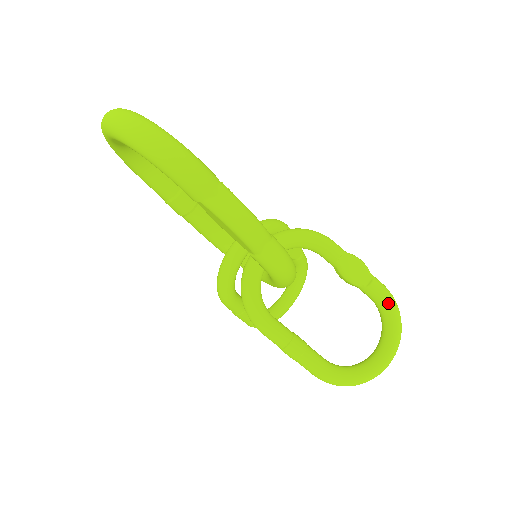
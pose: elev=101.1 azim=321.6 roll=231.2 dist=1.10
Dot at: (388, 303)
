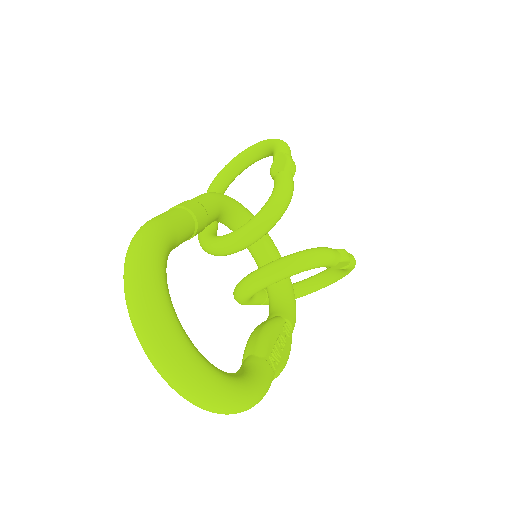
Dot at: (349, 271)
